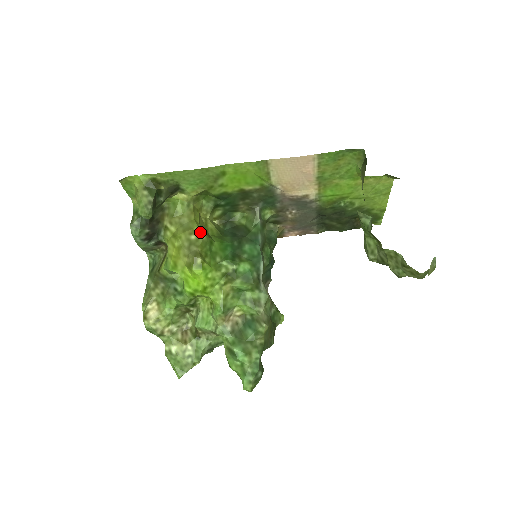
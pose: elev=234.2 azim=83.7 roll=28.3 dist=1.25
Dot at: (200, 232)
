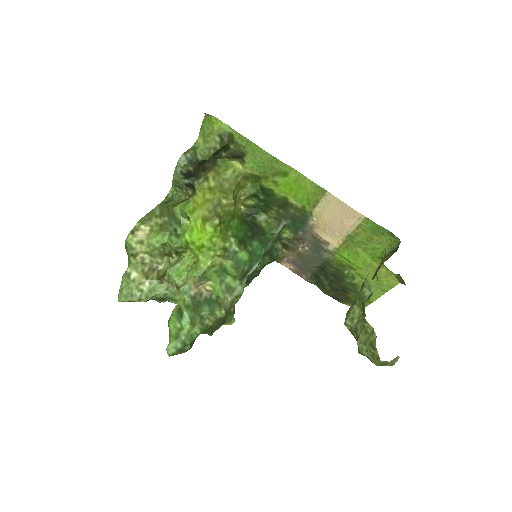
Dot at: (232, 202)
